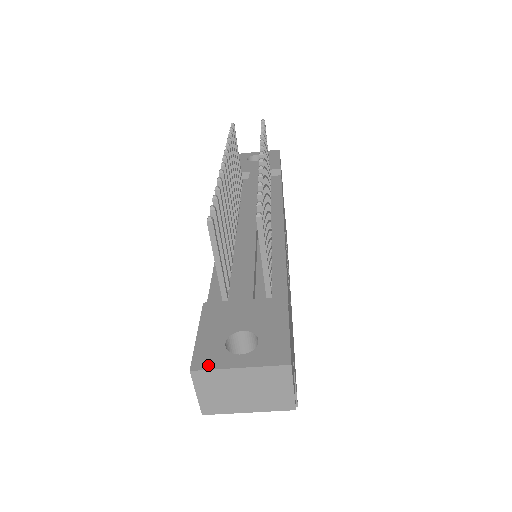
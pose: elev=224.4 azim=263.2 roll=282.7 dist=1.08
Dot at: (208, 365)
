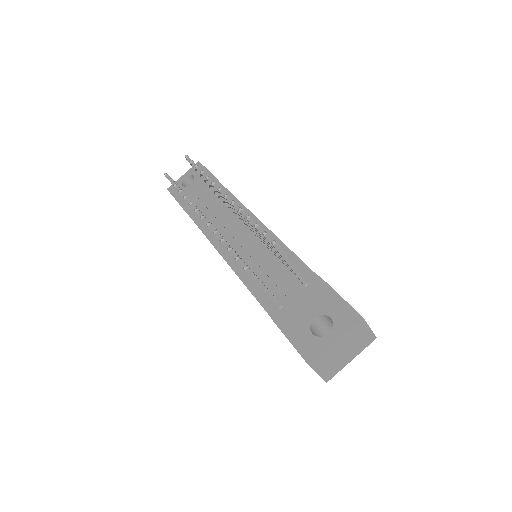
Dot at: (316, 354)
